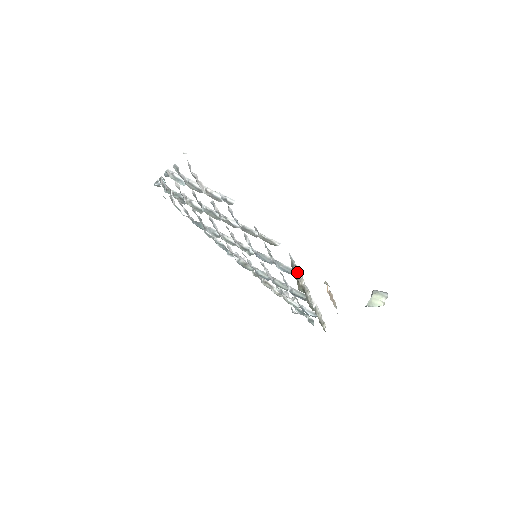
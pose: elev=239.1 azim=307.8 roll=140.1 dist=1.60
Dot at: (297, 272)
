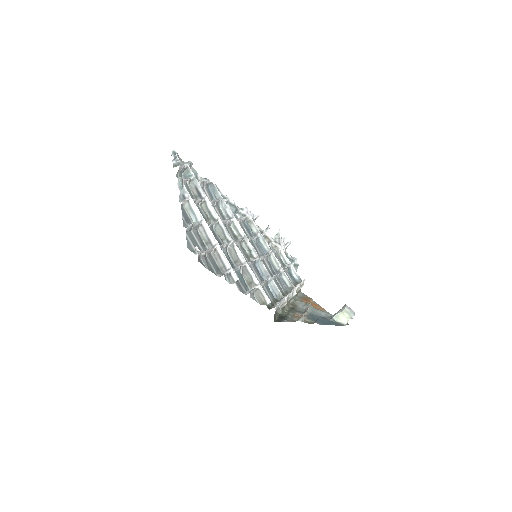
Dot at: (281, 306)
